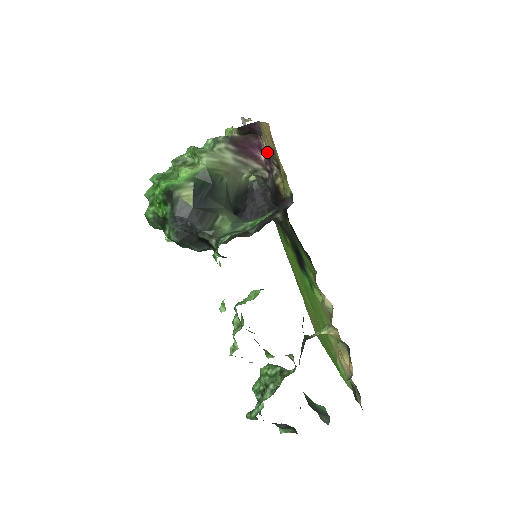
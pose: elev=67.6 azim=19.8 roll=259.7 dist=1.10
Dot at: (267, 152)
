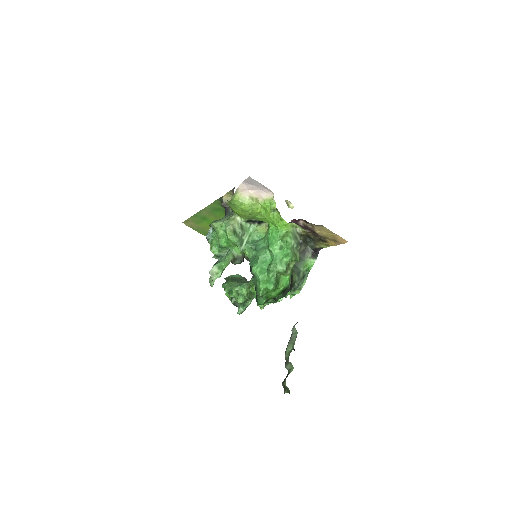
Dot at: (306, 226)
